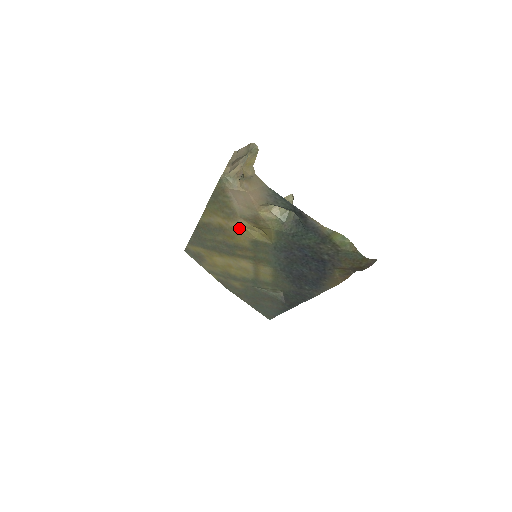
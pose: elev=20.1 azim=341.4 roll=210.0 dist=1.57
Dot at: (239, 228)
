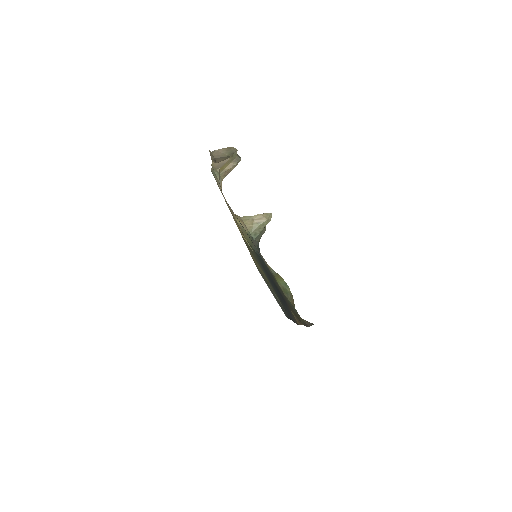
Dot at: (236, 224)
